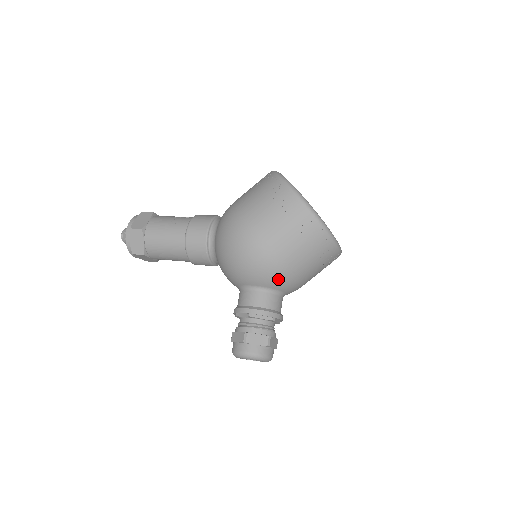
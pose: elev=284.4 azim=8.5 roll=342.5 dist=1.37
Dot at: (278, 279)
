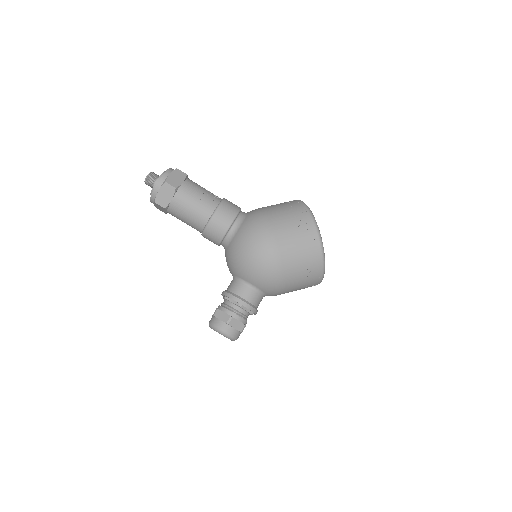
Dot at: (273, 289)
